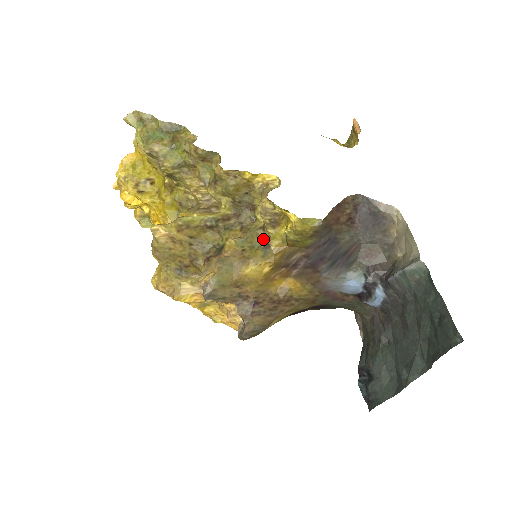
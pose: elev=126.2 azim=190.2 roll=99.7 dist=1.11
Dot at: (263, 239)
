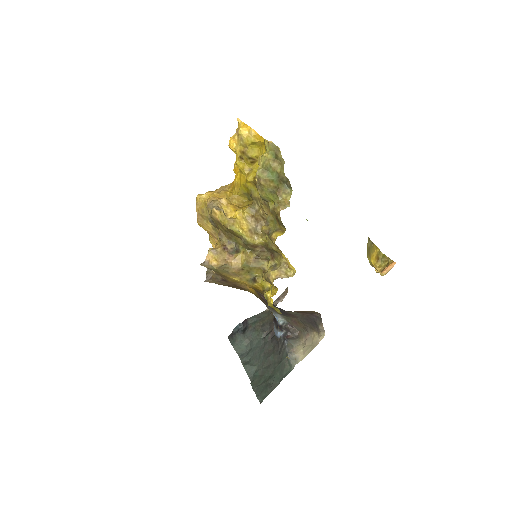
Dot at: (258, 273)
